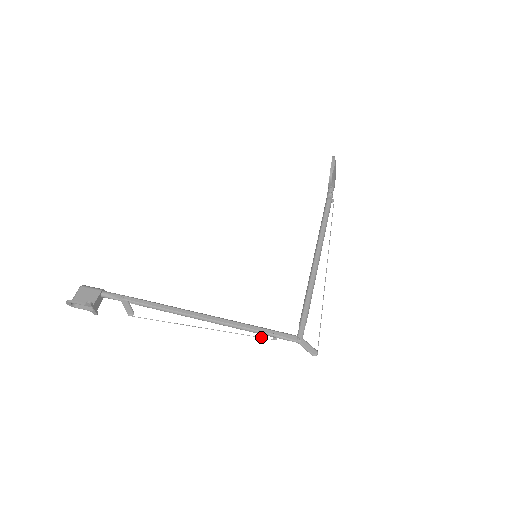
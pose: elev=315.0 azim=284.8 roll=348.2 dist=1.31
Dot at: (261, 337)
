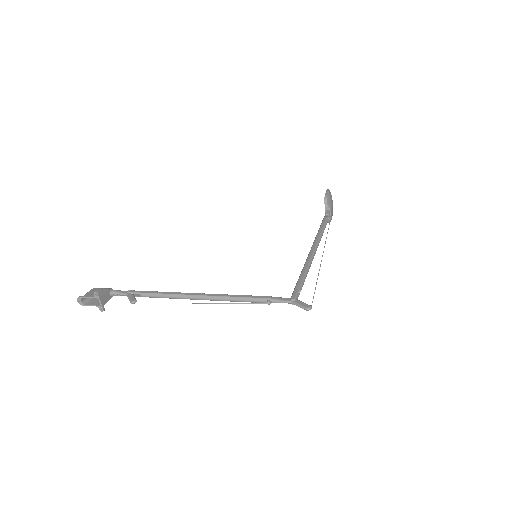
Dot at: (255, 303)
